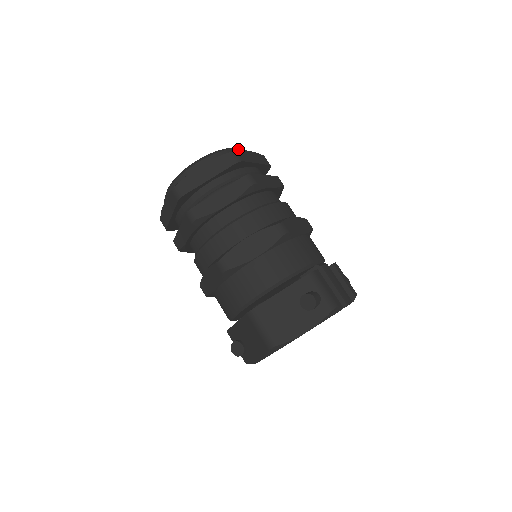
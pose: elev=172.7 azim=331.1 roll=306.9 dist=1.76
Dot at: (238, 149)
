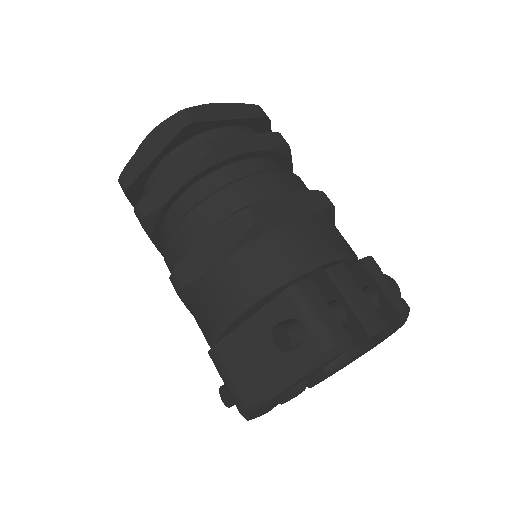
Dot at: occluded
